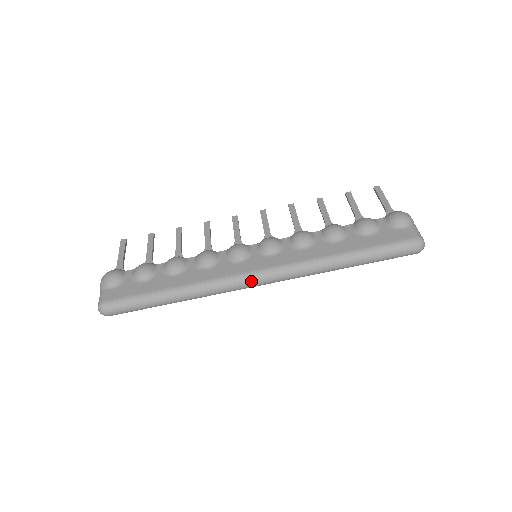
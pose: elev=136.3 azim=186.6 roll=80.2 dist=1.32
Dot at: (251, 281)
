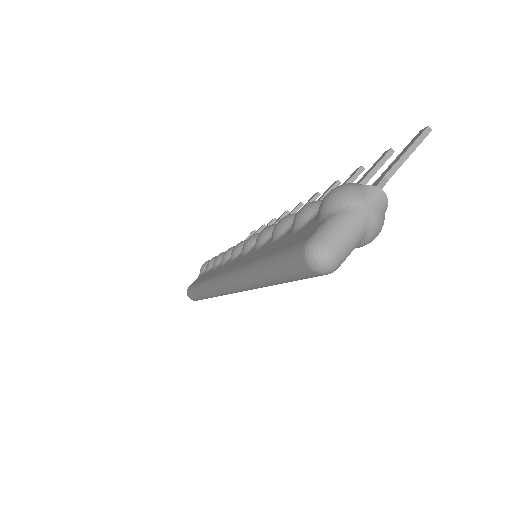
Dot at: (219, 286)
